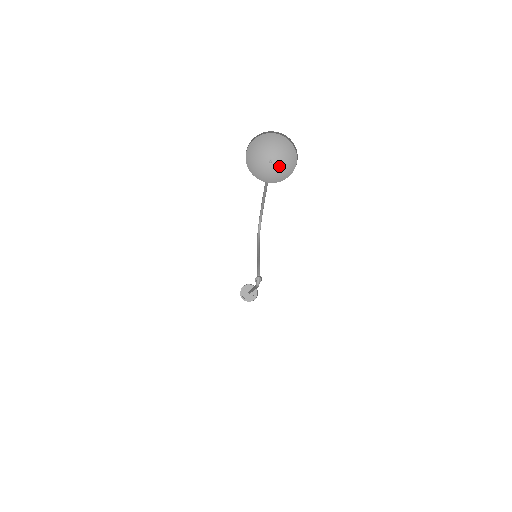
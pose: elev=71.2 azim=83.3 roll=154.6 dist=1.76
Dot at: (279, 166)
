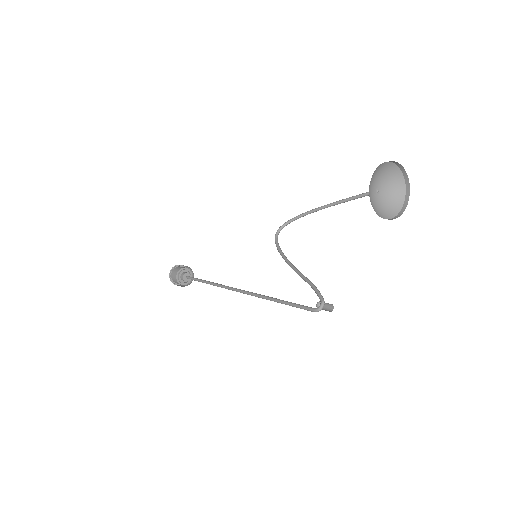
Dot at: (382, 201)
